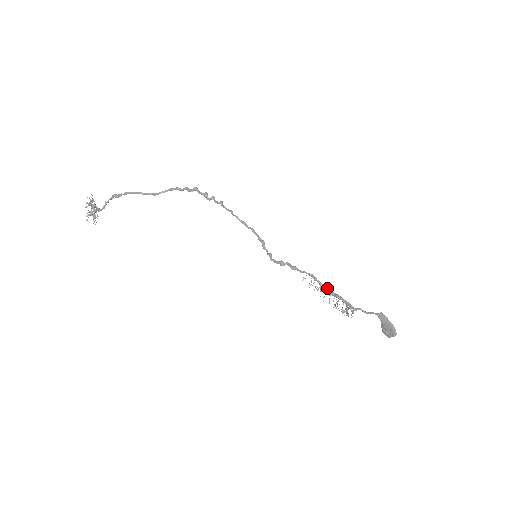
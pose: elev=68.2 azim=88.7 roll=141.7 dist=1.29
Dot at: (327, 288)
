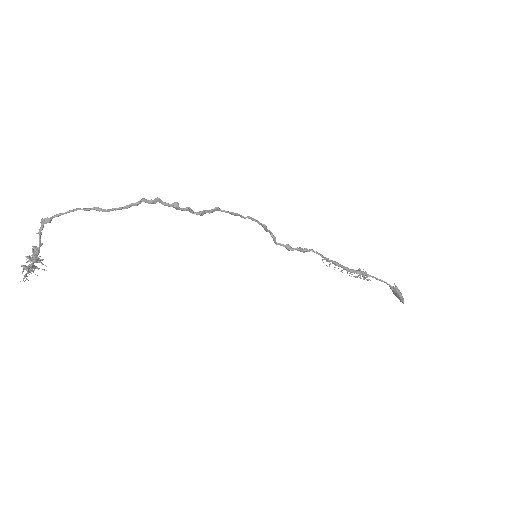
Dot at: (340, 266)
